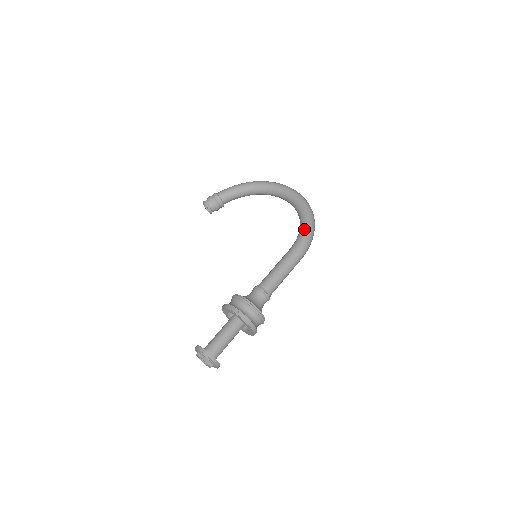
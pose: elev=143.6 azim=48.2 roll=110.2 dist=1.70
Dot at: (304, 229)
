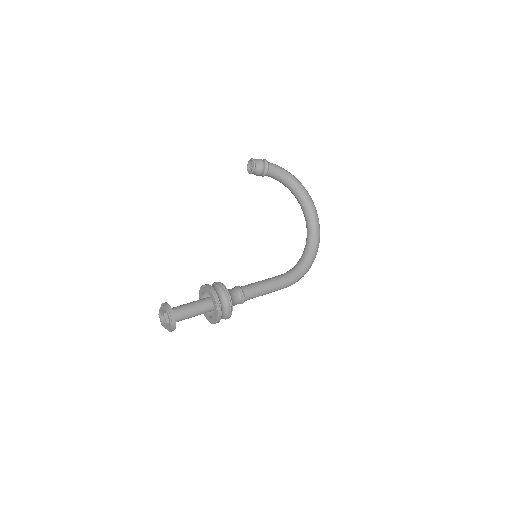
Dot at: (303, 269)
